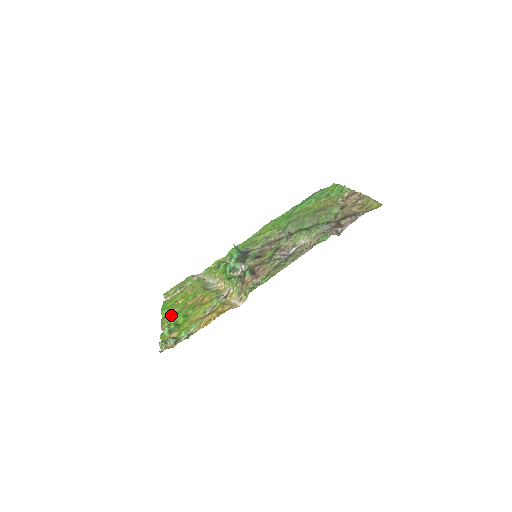
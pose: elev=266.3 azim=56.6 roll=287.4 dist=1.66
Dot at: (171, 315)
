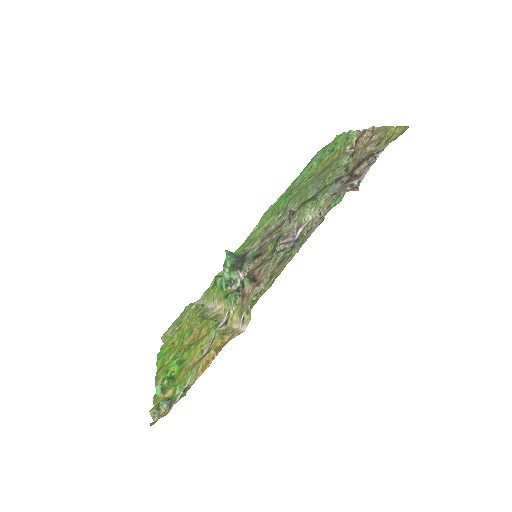
Dot at: occluded
